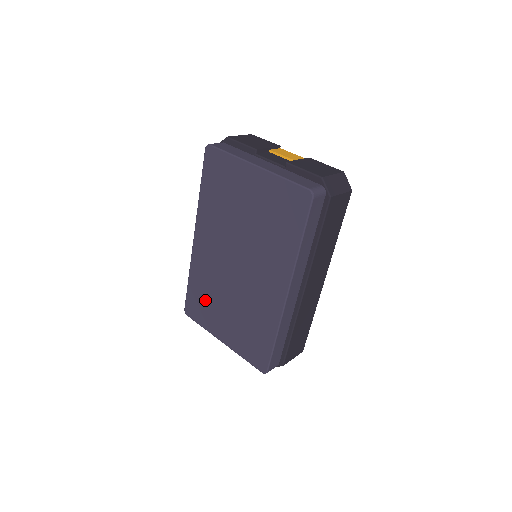
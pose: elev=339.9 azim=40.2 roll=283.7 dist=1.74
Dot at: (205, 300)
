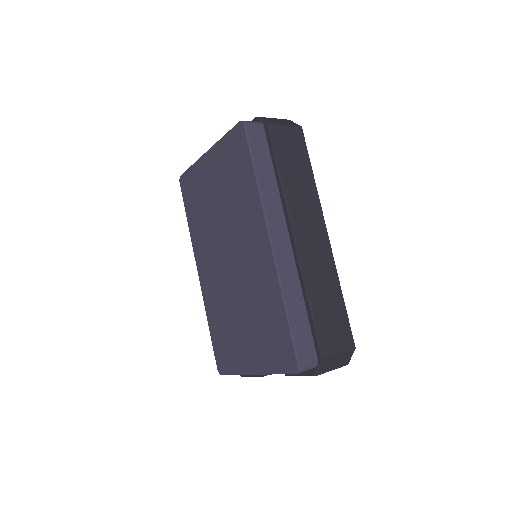
Dot at: (225, 335)
